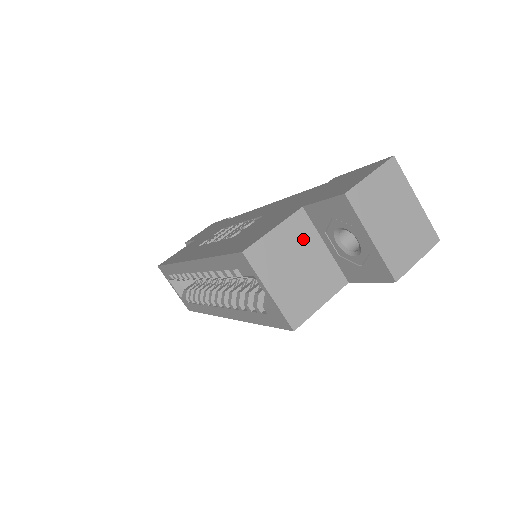
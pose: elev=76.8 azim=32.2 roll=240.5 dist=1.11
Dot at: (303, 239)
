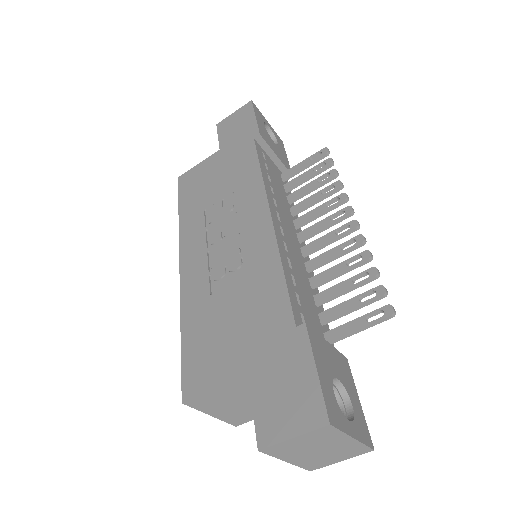
Dot at: (248, 390)
